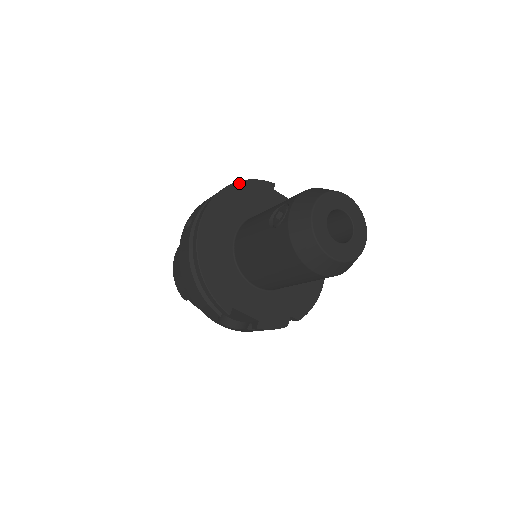
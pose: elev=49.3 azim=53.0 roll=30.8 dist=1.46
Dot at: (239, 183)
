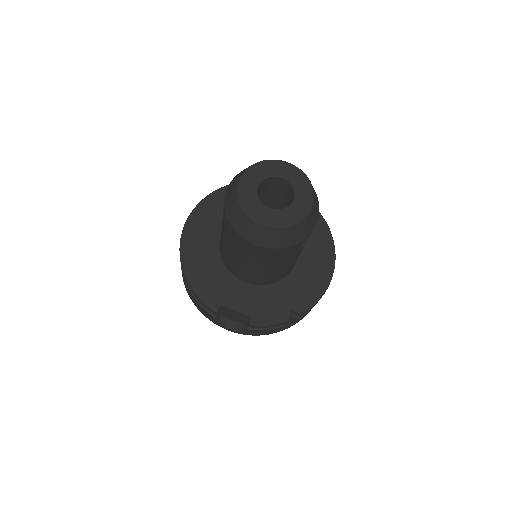
Dot at: (224, 188)
